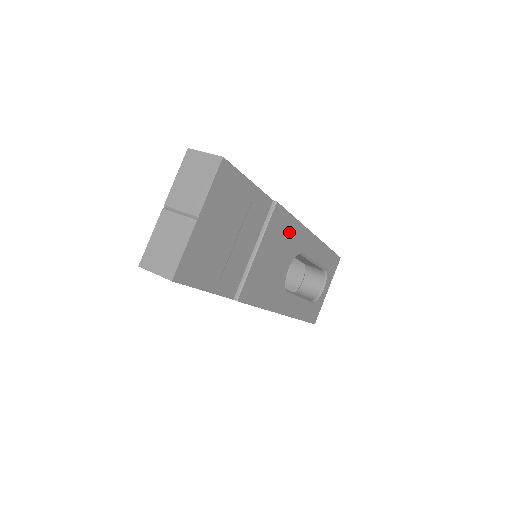
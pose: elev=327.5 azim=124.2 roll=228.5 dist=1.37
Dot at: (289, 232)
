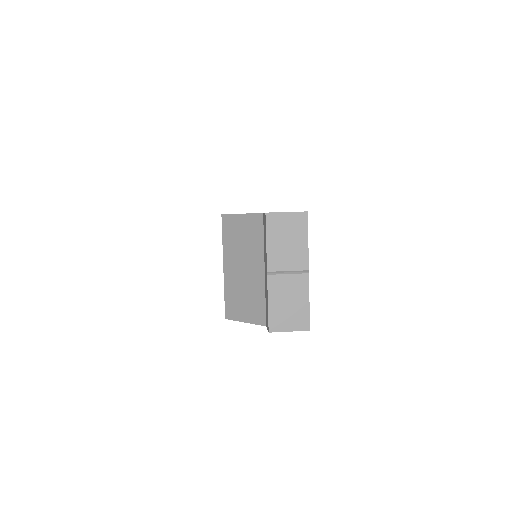
Dot at: occluded
